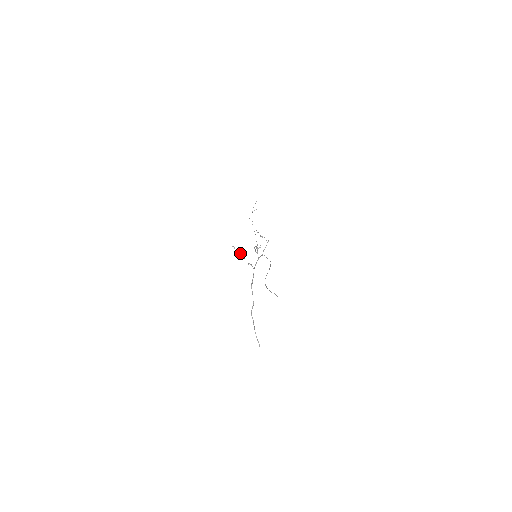
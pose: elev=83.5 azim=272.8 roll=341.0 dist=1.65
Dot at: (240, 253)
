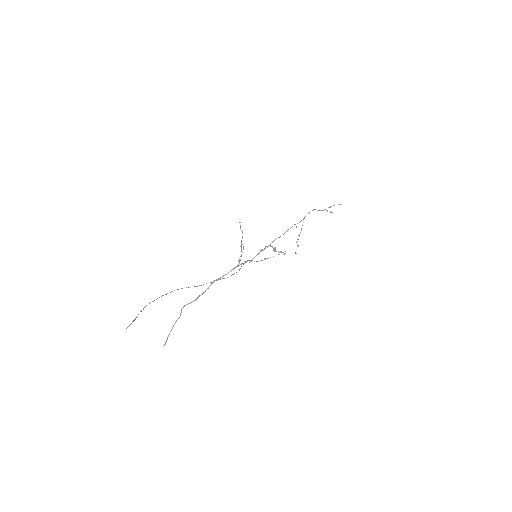
Dot at: (242, 237)
